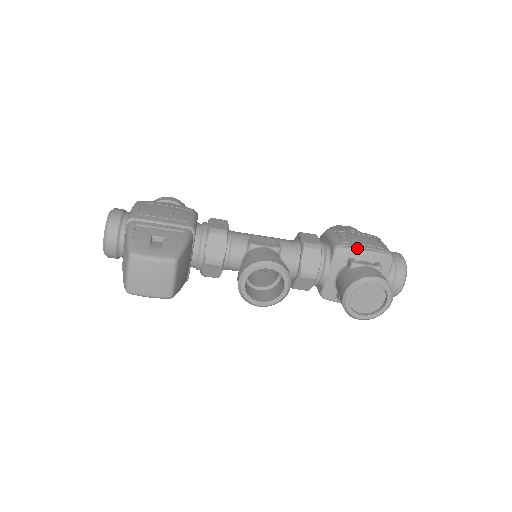
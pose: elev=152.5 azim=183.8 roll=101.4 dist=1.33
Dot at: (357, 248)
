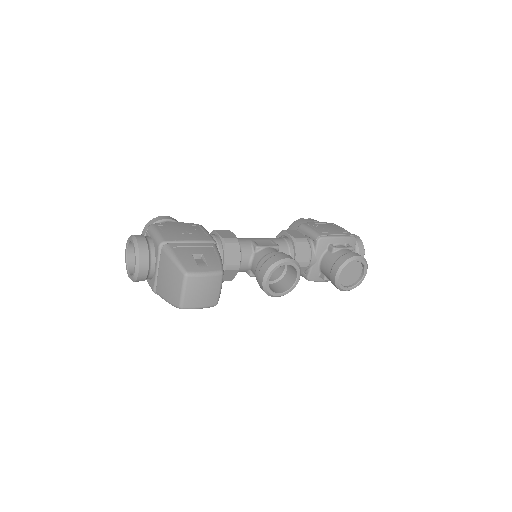
Dot at: (333, 236)
